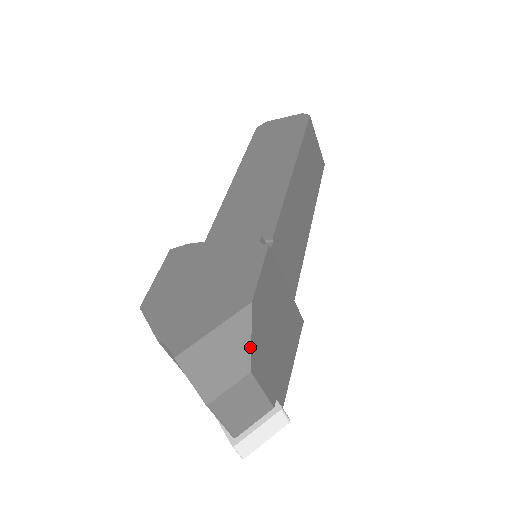
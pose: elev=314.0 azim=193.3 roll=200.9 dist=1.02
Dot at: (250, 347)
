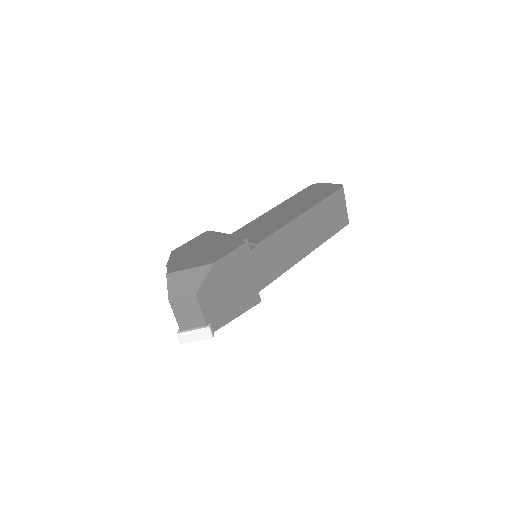
Dot at: (202, 283)
